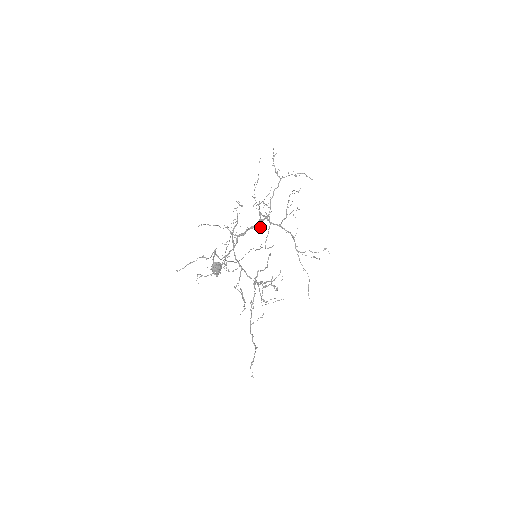
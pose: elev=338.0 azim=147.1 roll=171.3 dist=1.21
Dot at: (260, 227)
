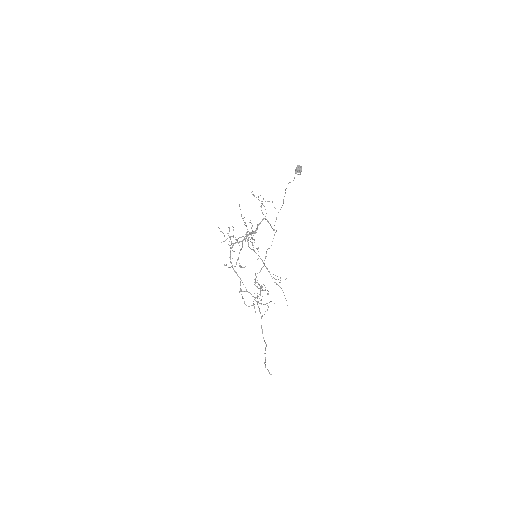
Dot at: occluded
